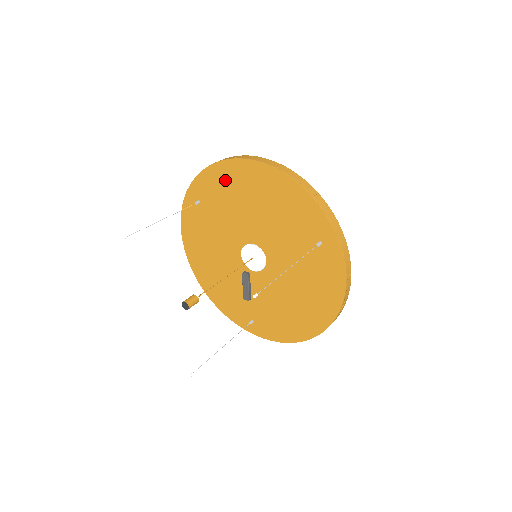
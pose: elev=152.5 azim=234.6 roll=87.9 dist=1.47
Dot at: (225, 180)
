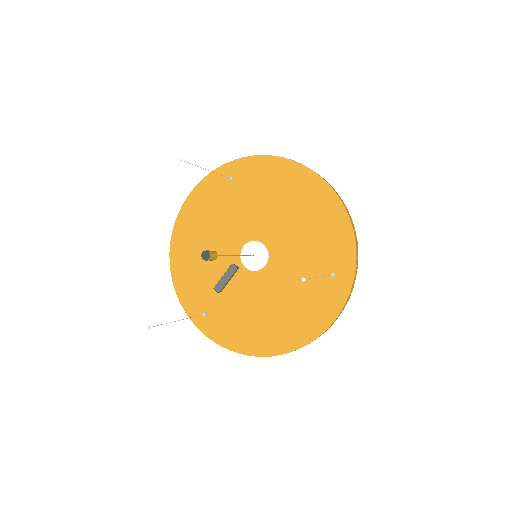
Dot at: (276, 176)
